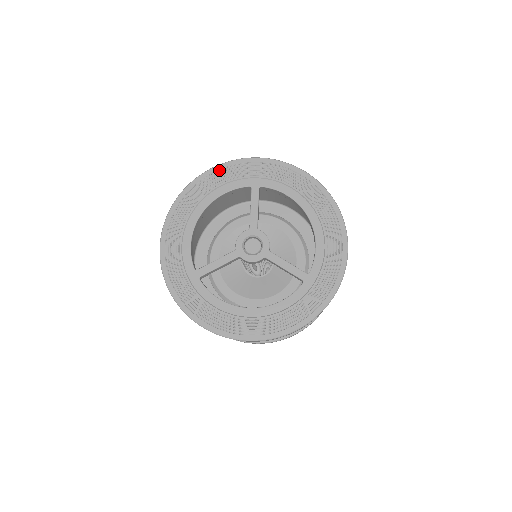
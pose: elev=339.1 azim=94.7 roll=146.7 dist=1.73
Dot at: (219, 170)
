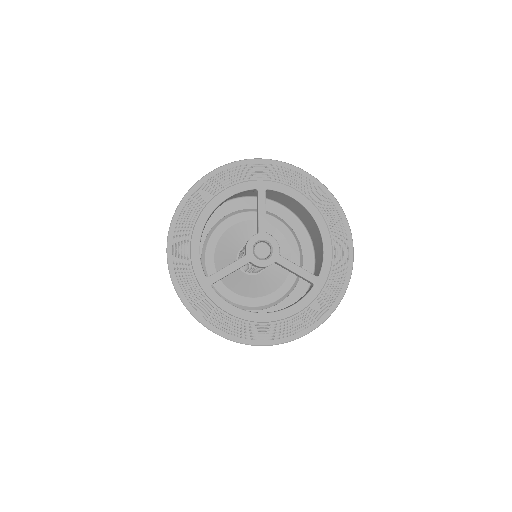
Dot at: (223, 171)
